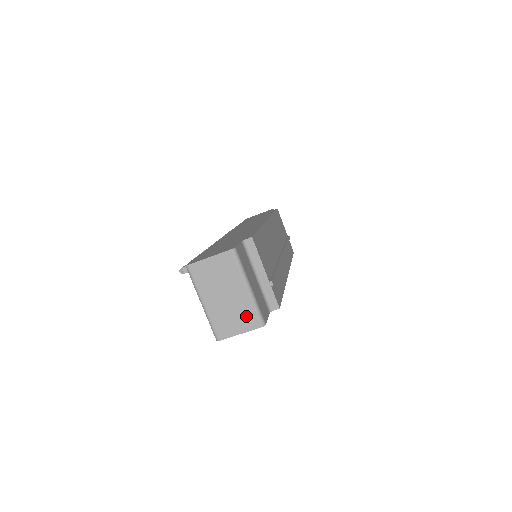
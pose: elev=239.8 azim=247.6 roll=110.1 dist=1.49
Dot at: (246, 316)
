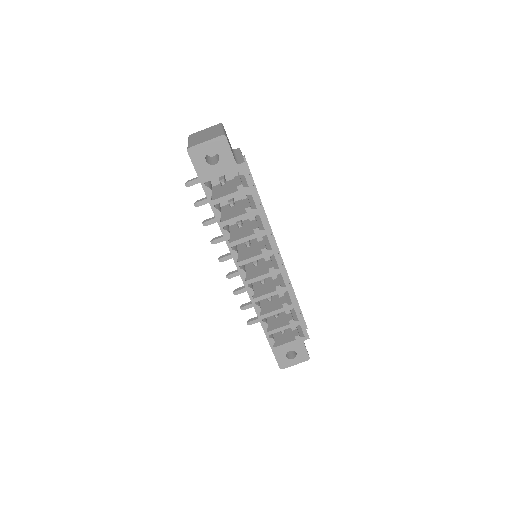
Dot at: (214, 135)
